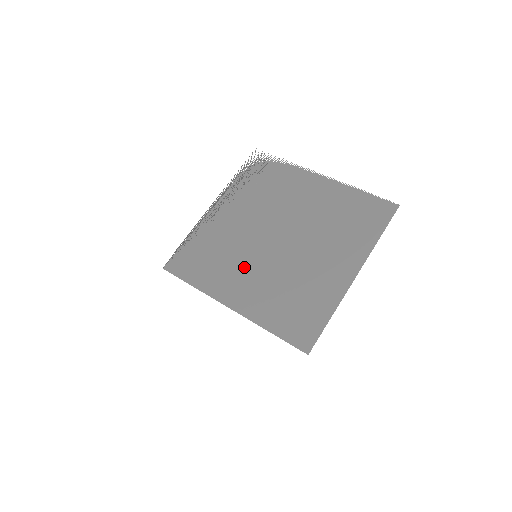
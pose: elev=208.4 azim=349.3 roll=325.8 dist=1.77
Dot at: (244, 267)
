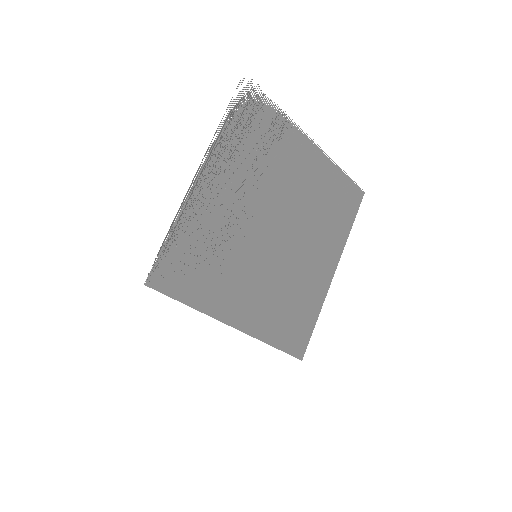
Dot at: (246, 273)
